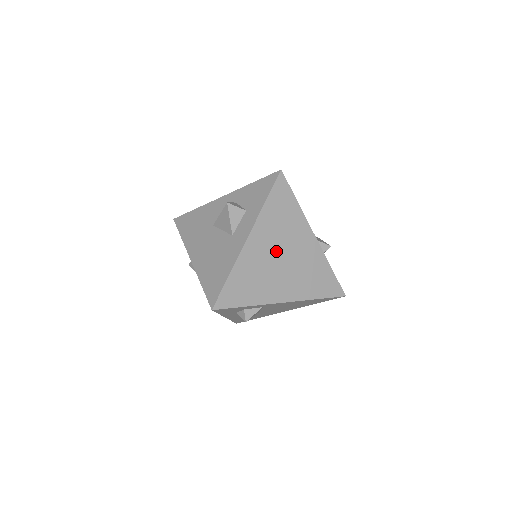
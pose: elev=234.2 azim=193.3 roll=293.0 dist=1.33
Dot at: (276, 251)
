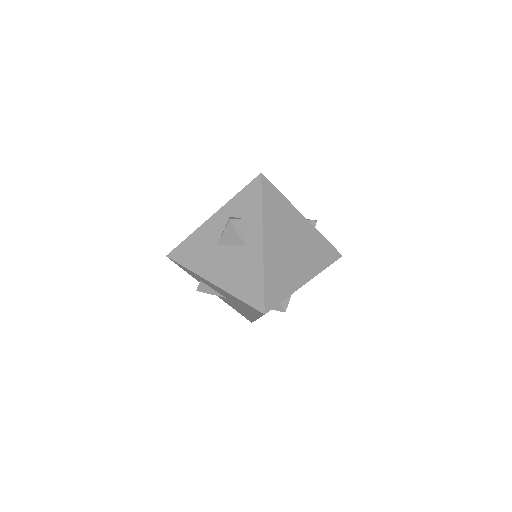
Dot at: (286, 243)
